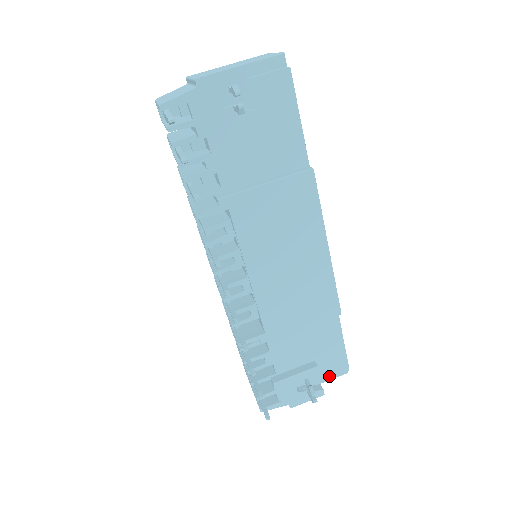
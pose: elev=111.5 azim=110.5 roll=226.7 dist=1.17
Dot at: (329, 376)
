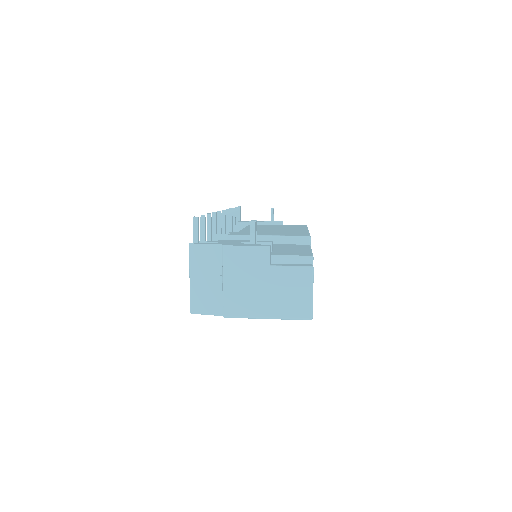
Dot at: (285, 255)
